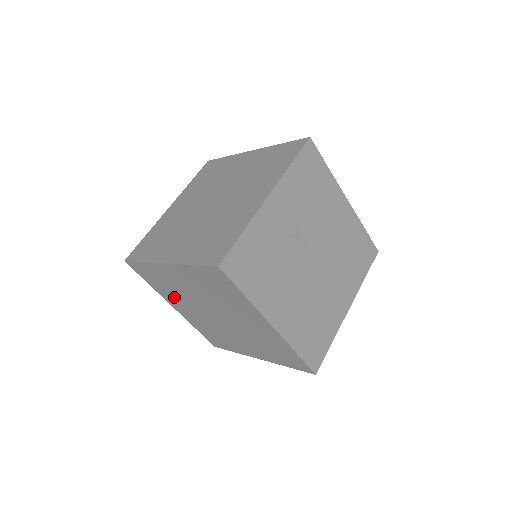
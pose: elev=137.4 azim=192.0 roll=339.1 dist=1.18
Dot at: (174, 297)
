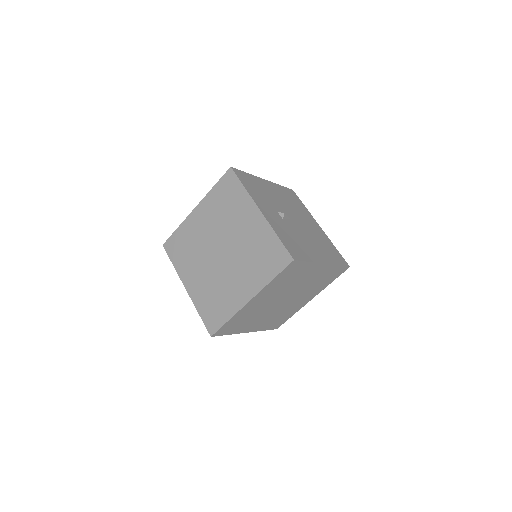
Dot at: (250, 322)
